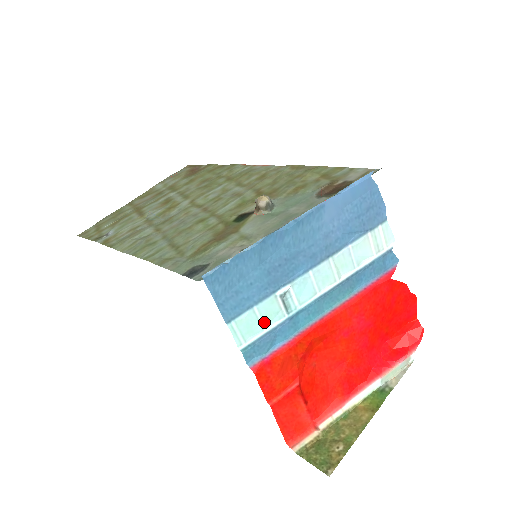
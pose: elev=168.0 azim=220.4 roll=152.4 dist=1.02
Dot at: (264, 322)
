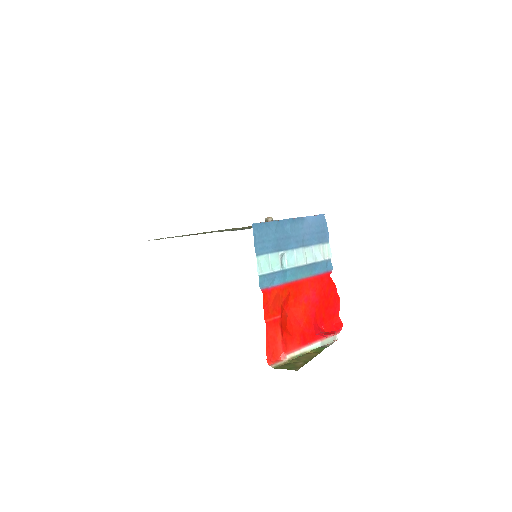
Dot at: (271, 266)
